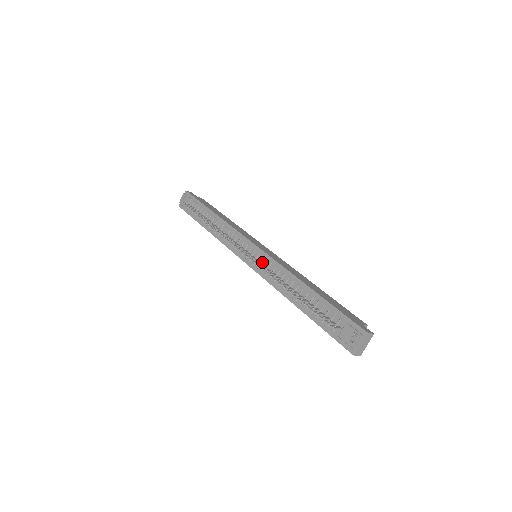
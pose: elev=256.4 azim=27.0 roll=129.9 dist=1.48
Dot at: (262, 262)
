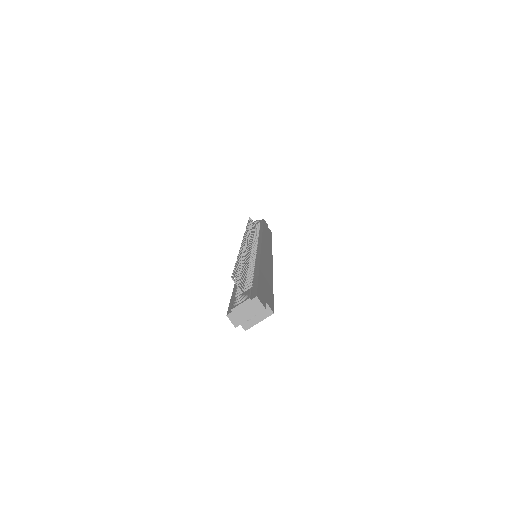
Dot at: (252, 253)
